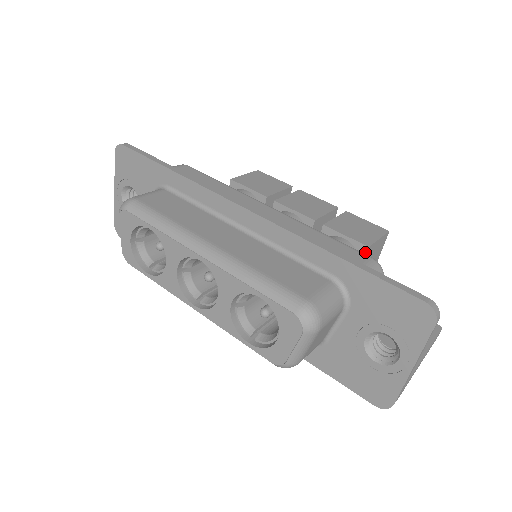
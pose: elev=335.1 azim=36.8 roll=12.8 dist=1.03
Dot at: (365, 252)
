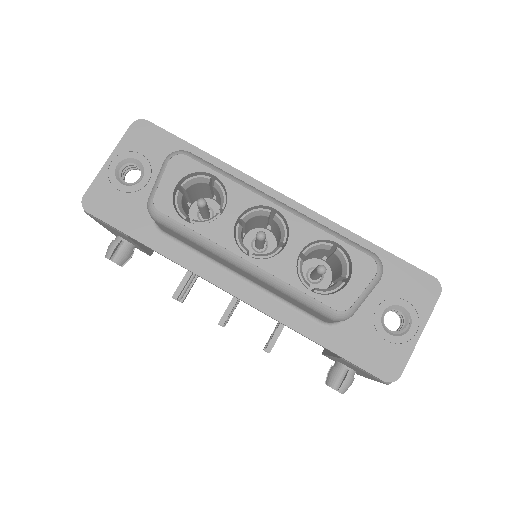
Dot at: occluded
